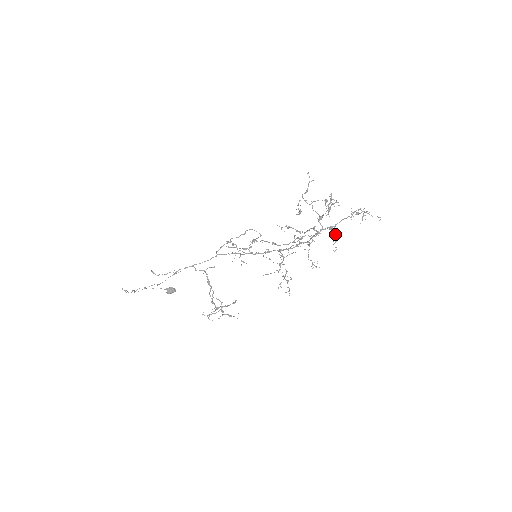
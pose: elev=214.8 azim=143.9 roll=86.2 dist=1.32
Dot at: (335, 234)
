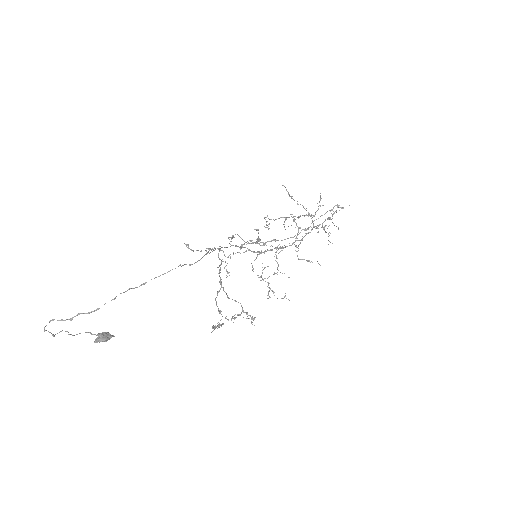
Dot at: occluded
